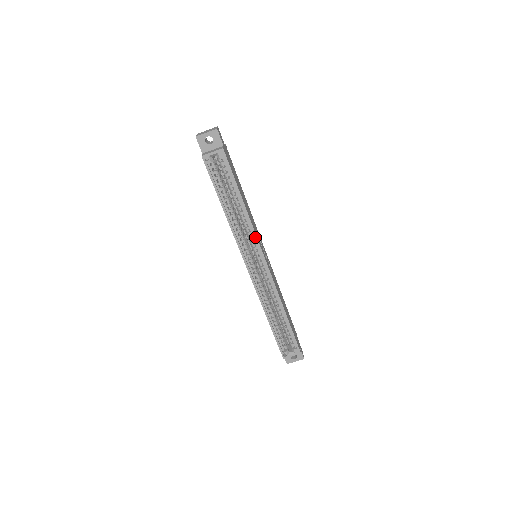
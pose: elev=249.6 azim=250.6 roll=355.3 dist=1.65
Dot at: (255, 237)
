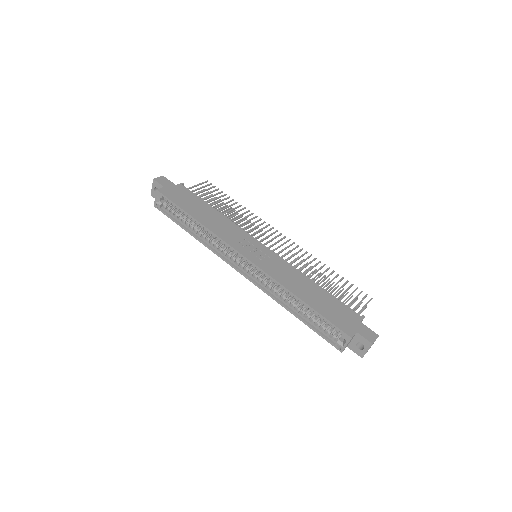
Dot at: (221, 241)
